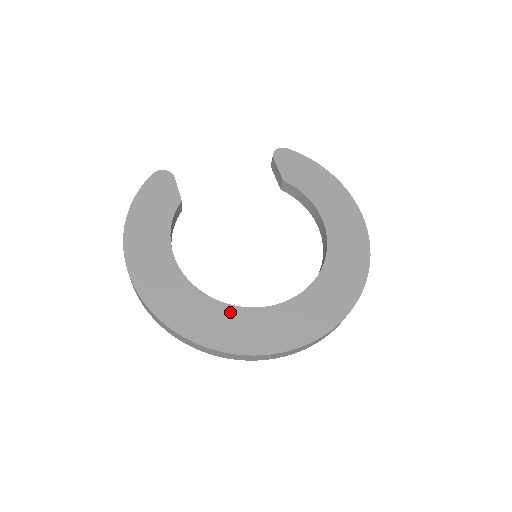
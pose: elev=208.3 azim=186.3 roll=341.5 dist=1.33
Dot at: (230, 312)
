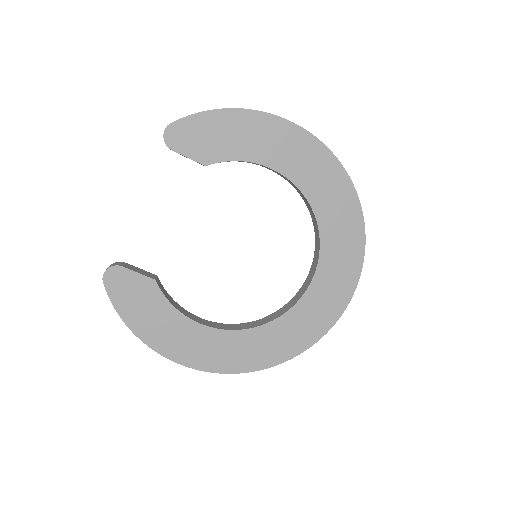
Dot at: (287, 320)
